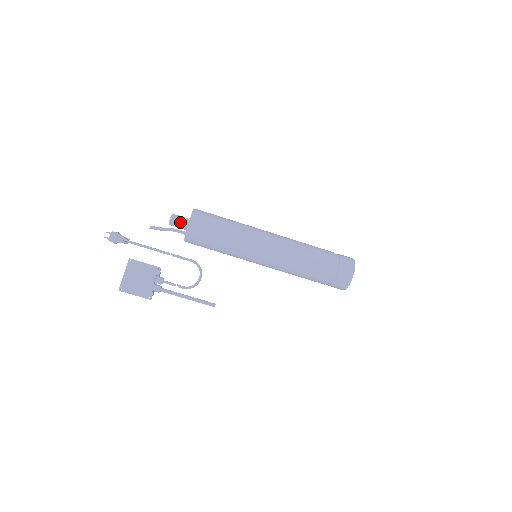
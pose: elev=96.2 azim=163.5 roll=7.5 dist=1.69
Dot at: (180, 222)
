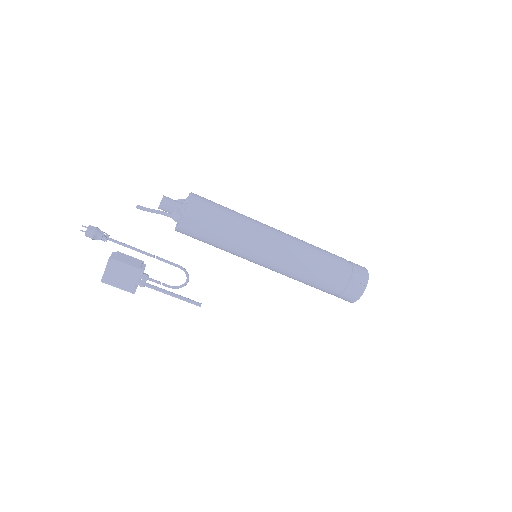
Dot at: (171, 211)
